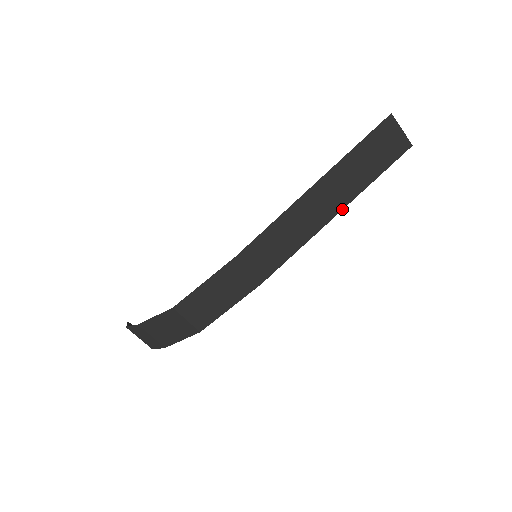
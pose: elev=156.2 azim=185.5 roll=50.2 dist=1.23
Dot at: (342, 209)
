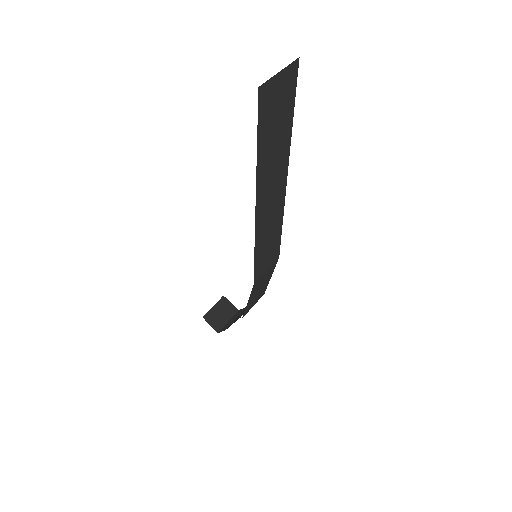
Dot at: (287, 174)
